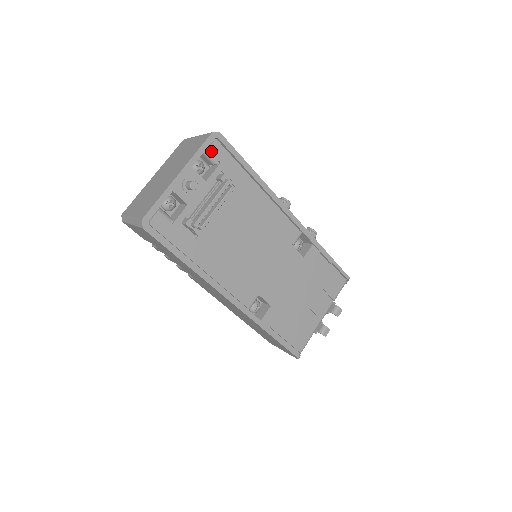
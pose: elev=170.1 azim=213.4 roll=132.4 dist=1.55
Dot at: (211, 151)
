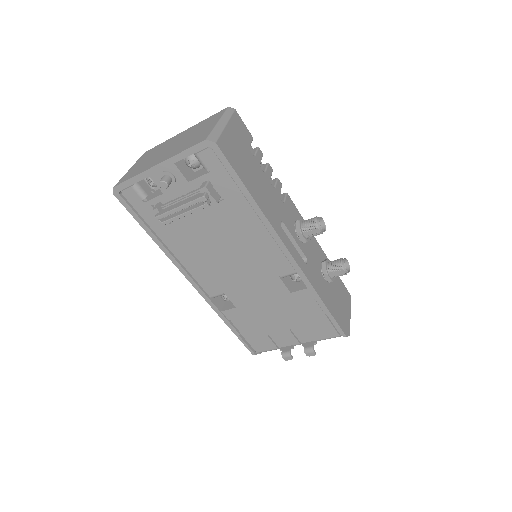
Dot at: (201, 156)
